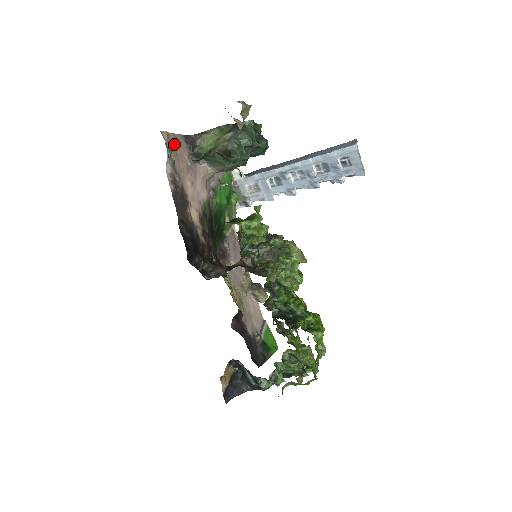
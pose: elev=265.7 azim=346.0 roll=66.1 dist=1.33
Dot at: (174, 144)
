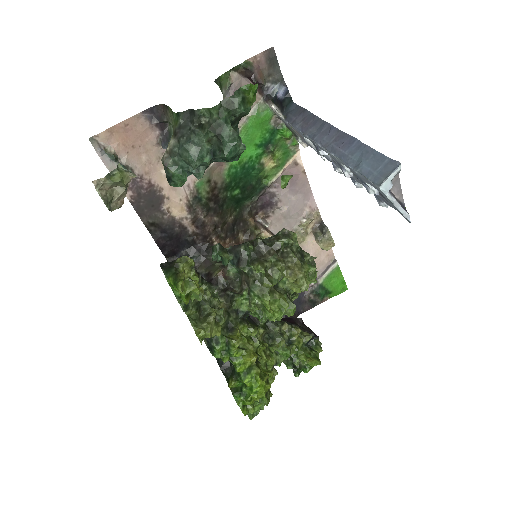
Dot at: (126, 135)
